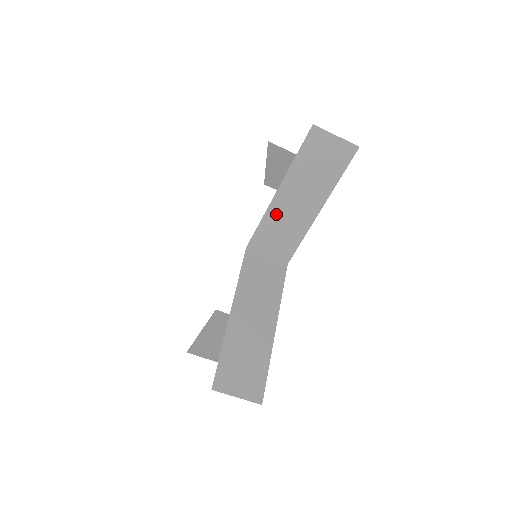
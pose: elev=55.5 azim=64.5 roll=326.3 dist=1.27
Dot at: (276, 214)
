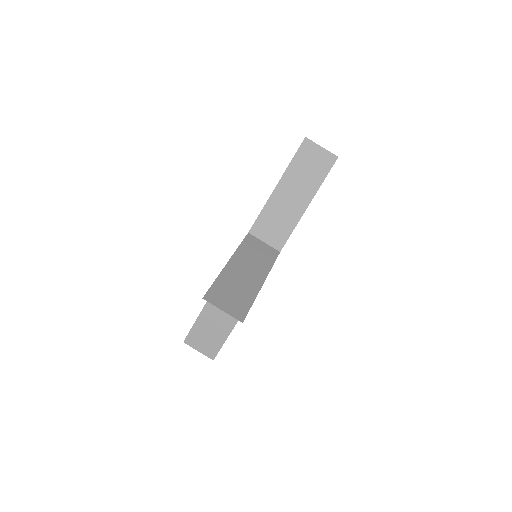
Dot at: (274, 205)
